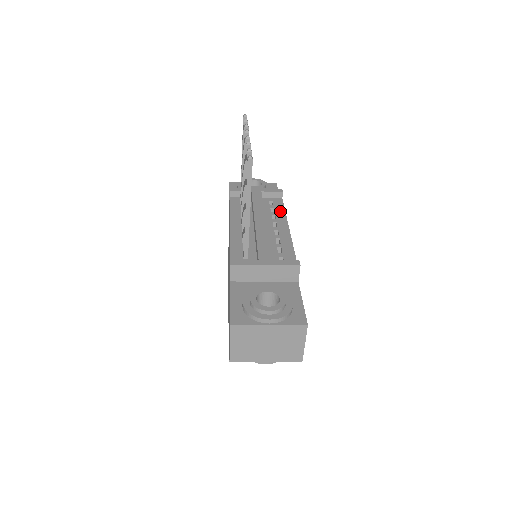
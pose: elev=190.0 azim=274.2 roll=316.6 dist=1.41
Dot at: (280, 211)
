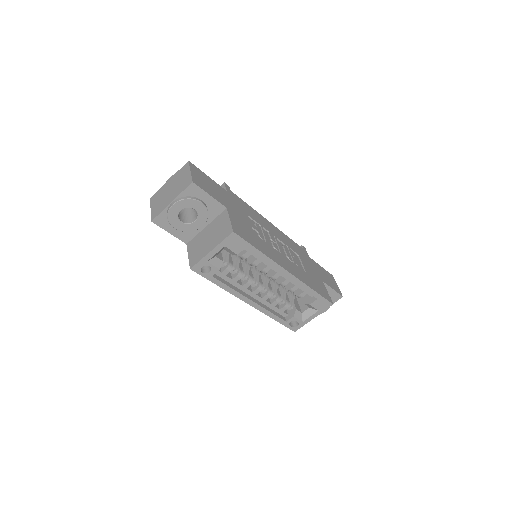
Dot at: occluded
